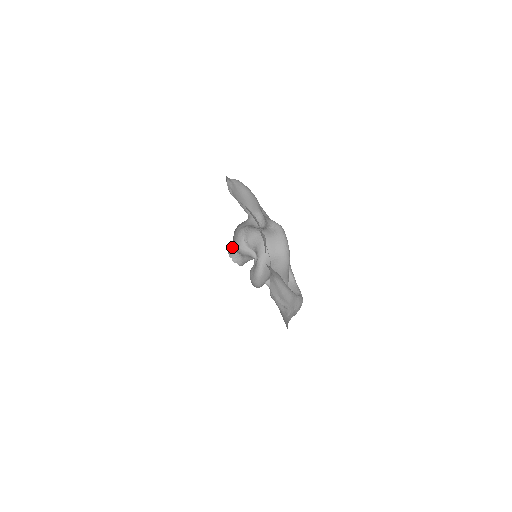
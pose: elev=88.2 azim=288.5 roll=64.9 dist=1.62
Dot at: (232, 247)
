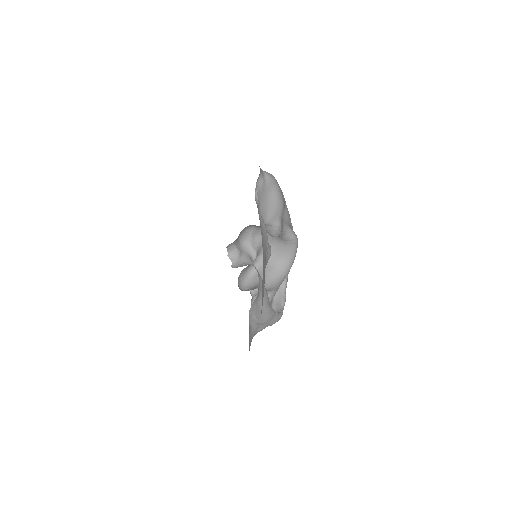
Dot at: (234, 242)
